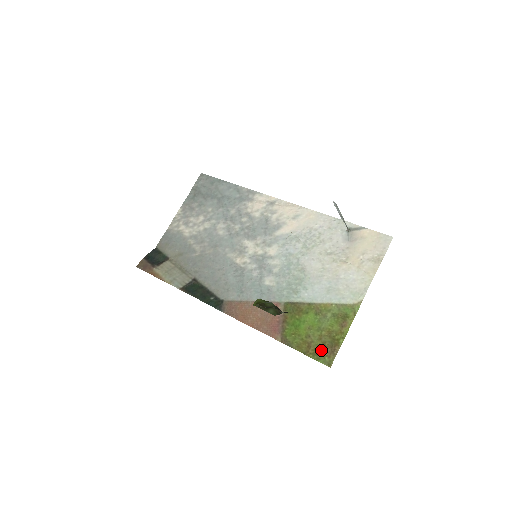
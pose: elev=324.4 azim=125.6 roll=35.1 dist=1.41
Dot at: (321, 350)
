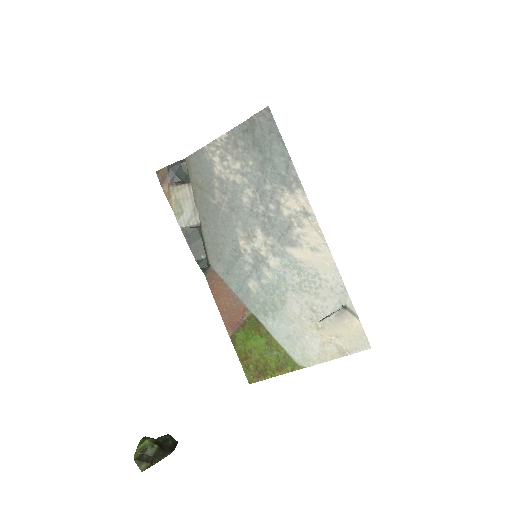
Dot at: (252, 369)
